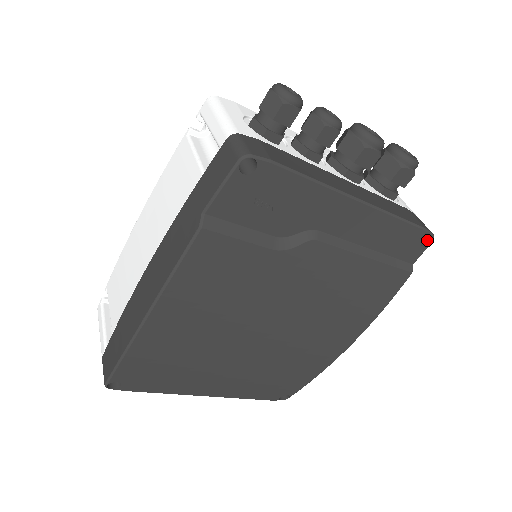
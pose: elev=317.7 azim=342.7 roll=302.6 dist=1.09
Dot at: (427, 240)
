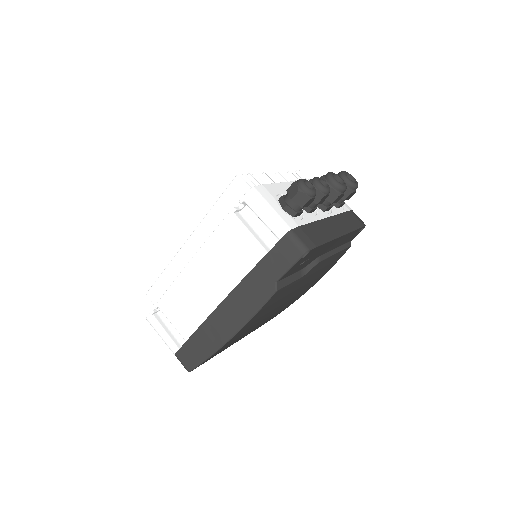
Dot at: occluded
